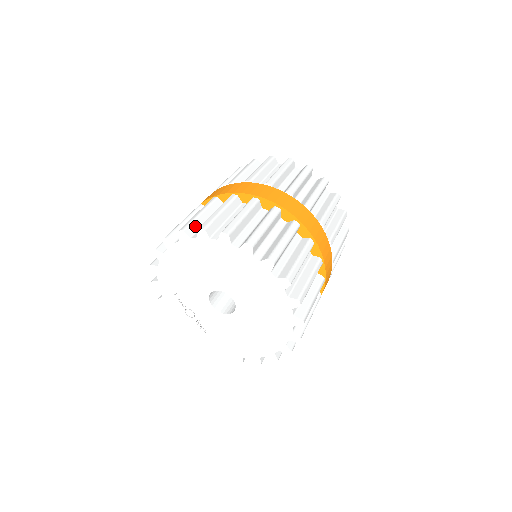
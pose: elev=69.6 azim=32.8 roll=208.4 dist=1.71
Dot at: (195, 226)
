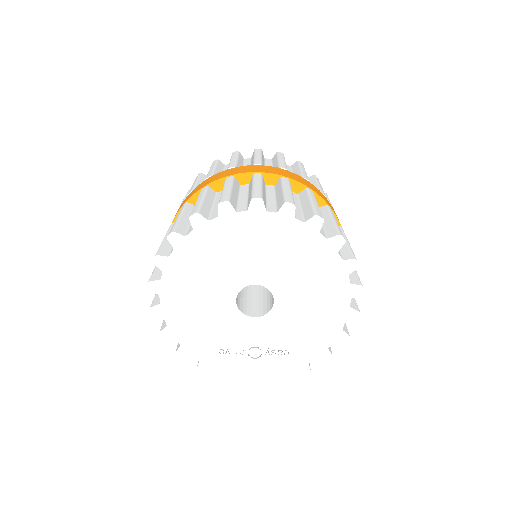
Dot at: (158, 272)
